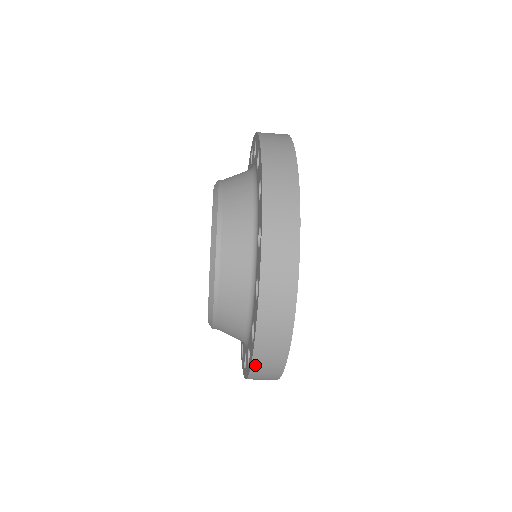
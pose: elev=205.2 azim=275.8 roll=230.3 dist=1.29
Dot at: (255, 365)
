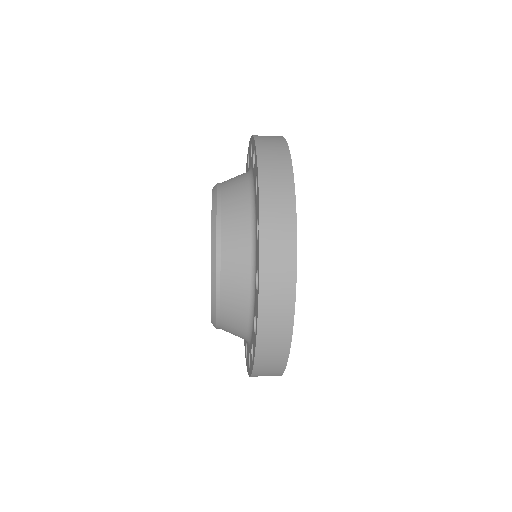
Dot at: (262, 316)
